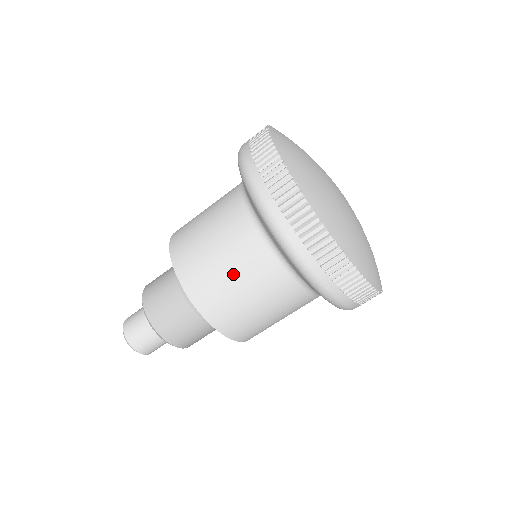
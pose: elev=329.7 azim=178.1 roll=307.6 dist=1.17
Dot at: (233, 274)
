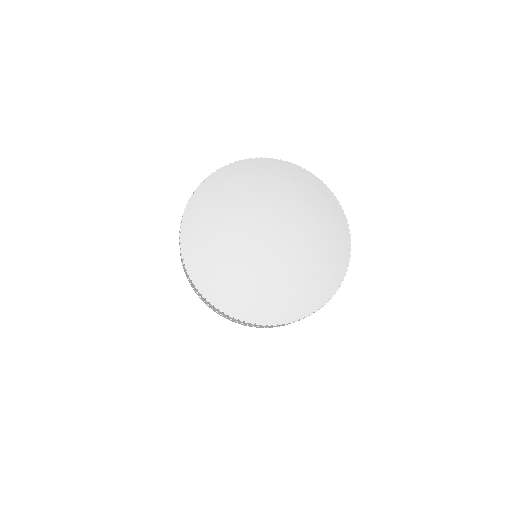
Dot at: occluded
